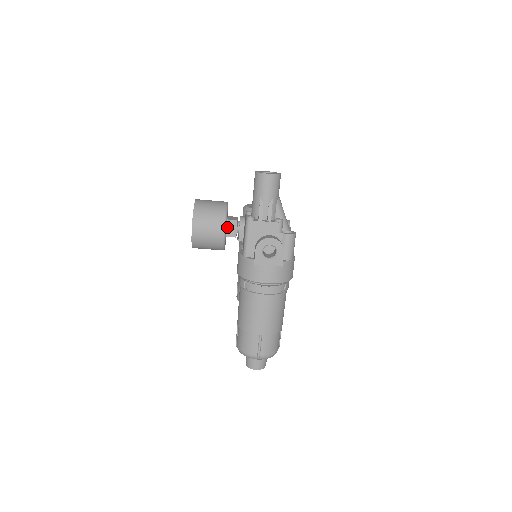
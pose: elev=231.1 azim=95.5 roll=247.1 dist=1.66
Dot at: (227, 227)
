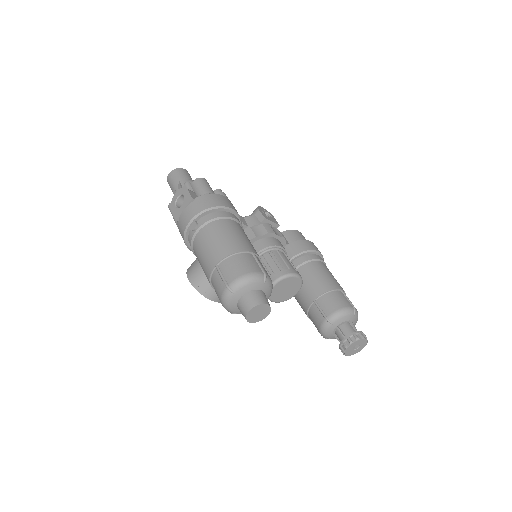
Dot at: occluded
